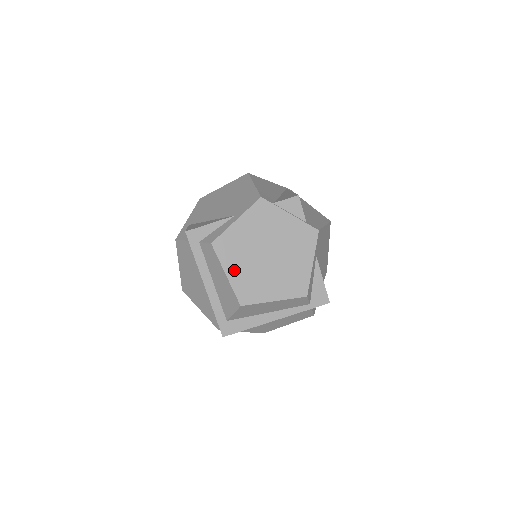
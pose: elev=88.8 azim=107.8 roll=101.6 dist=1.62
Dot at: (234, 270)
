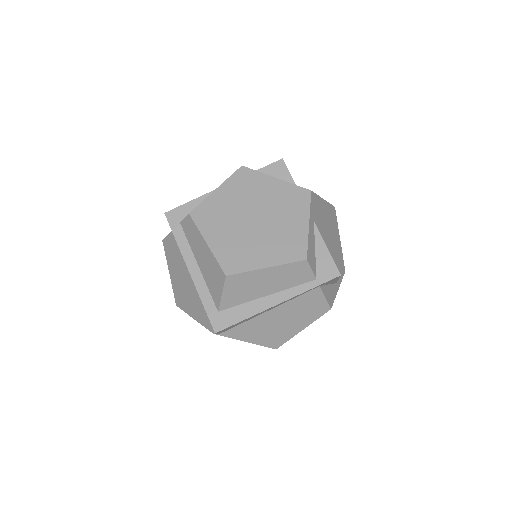
Dot at: (216, 238)
